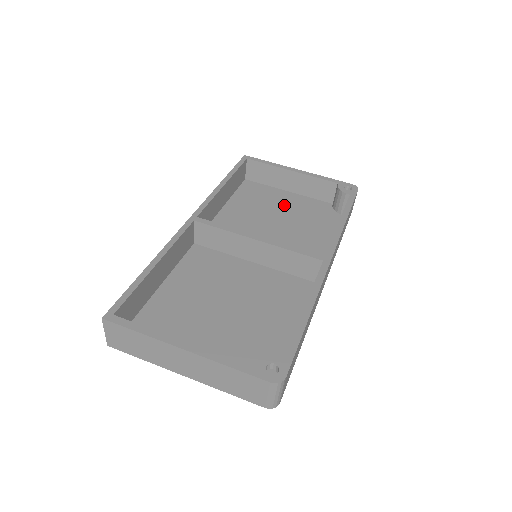
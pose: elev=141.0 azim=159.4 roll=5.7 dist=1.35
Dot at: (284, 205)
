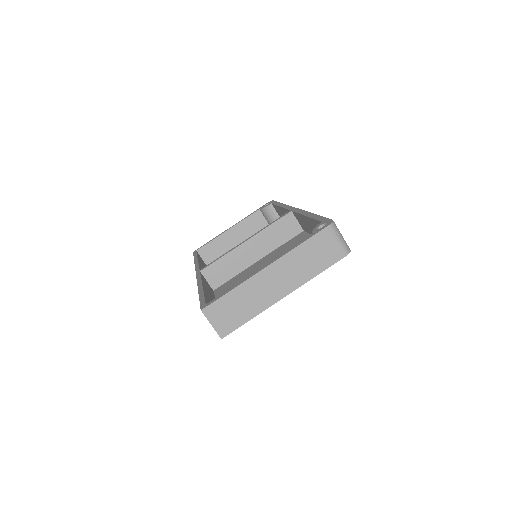
Dot at: occluded
